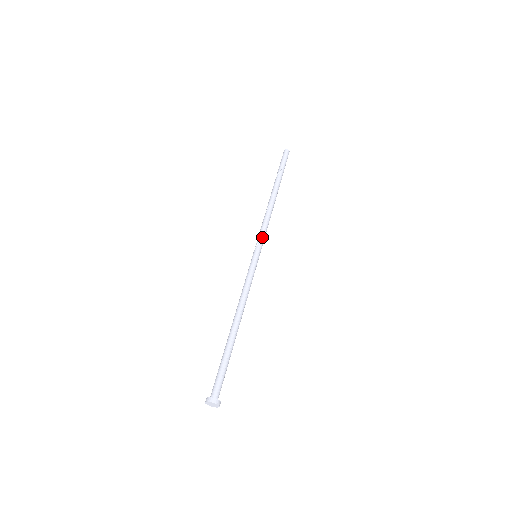
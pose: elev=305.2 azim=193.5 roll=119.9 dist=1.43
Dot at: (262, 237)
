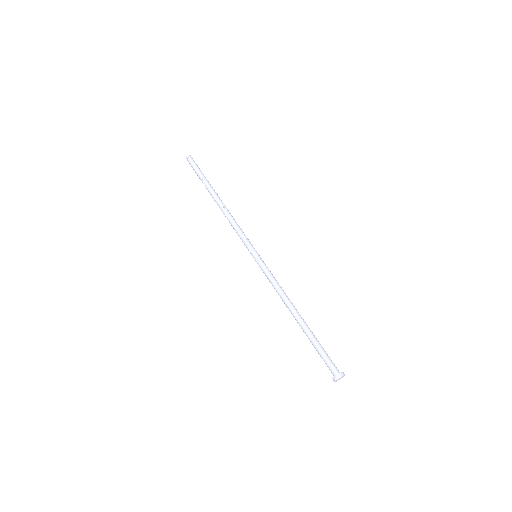
Dot at: (246, 239)
